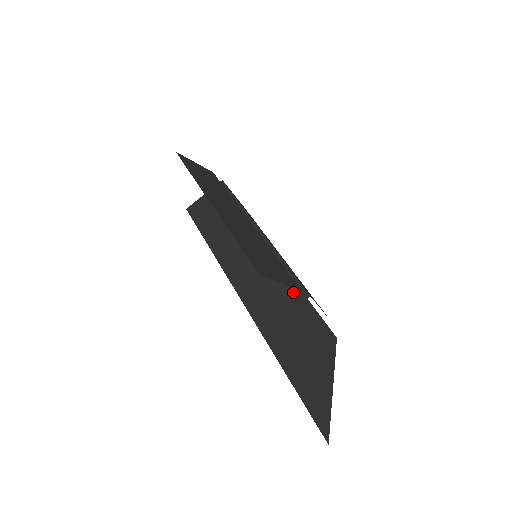
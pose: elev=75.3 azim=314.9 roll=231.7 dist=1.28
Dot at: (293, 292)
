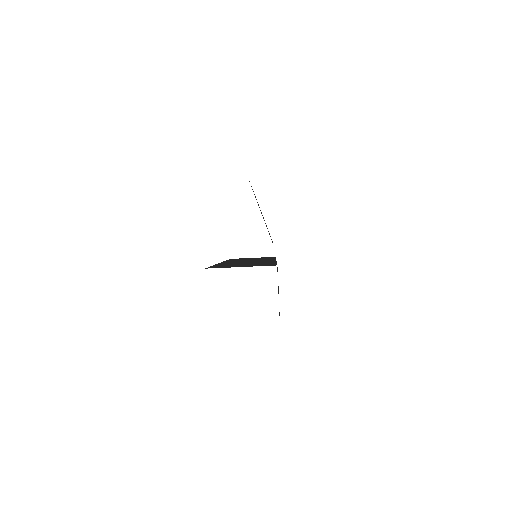
Dot at: occluded
